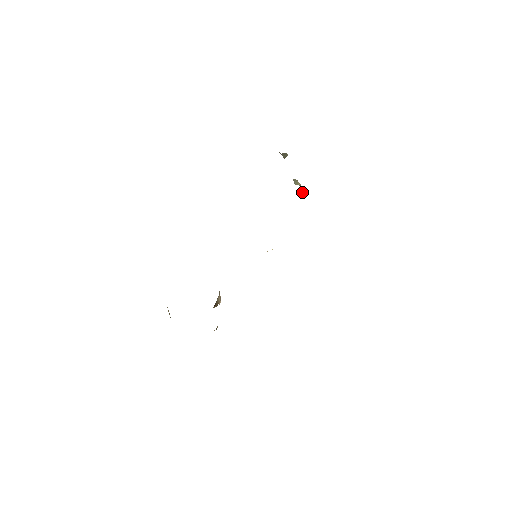
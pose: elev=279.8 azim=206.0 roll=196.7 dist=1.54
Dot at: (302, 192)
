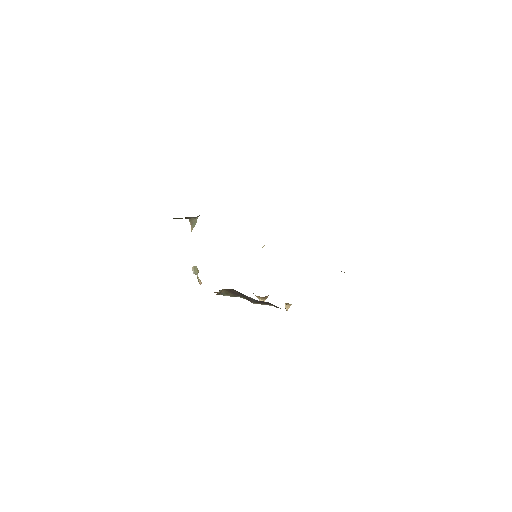
Dot at: (201, 282)
